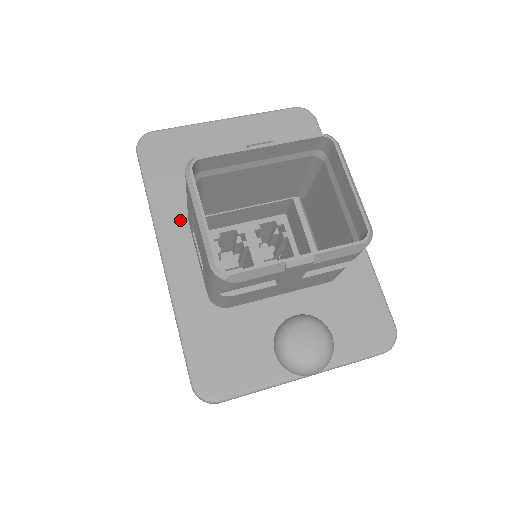
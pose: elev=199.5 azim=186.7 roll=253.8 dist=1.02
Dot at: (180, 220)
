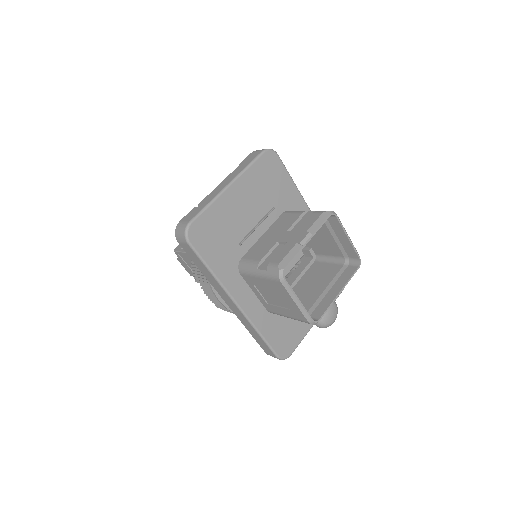
Dot at: (236, 277)
